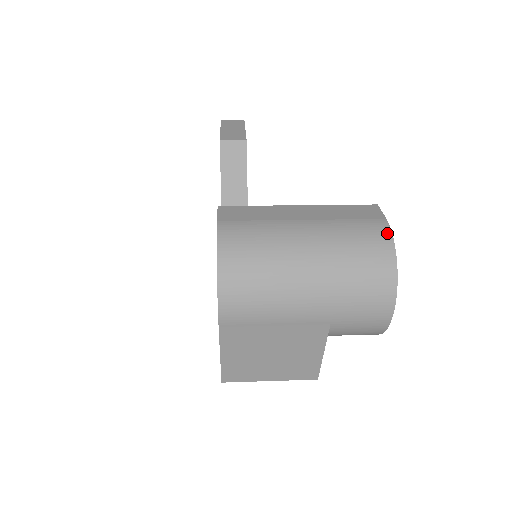
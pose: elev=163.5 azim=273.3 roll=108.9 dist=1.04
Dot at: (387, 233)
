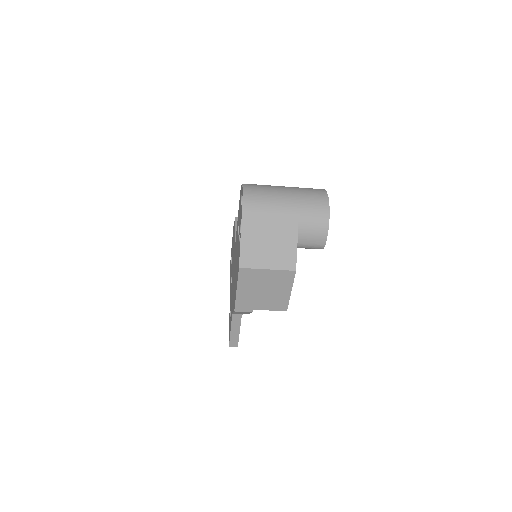
Dot at: (322, 189)
